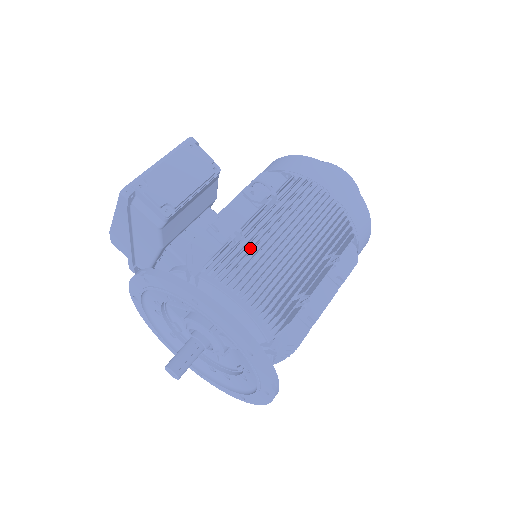
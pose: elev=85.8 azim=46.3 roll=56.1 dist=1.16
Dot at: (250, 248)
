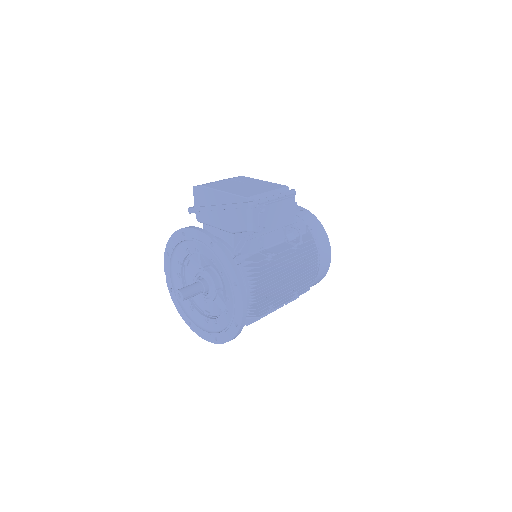
Dot at: occluded
